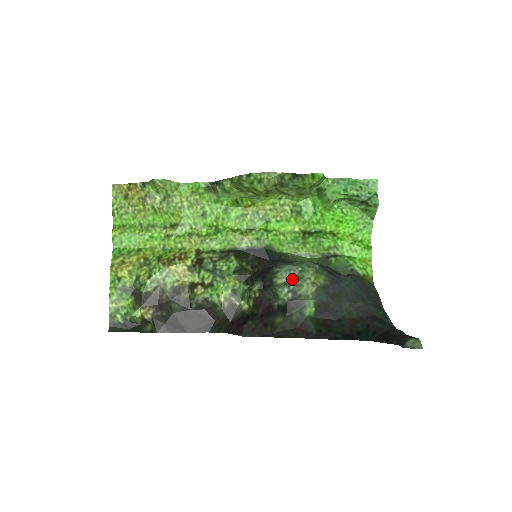
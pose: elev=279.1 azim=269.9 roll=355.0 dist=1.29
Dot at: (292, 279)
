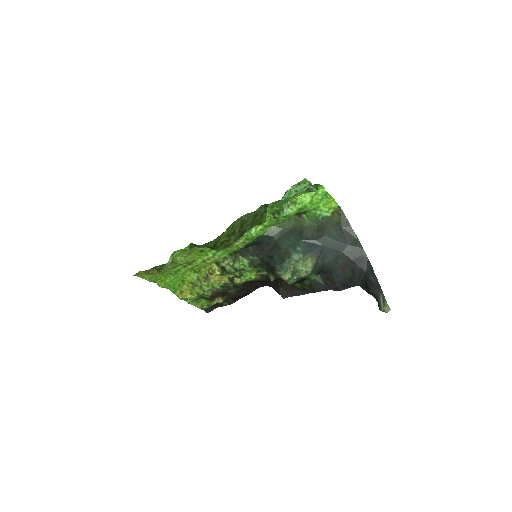
Dot at: (292, 273)
